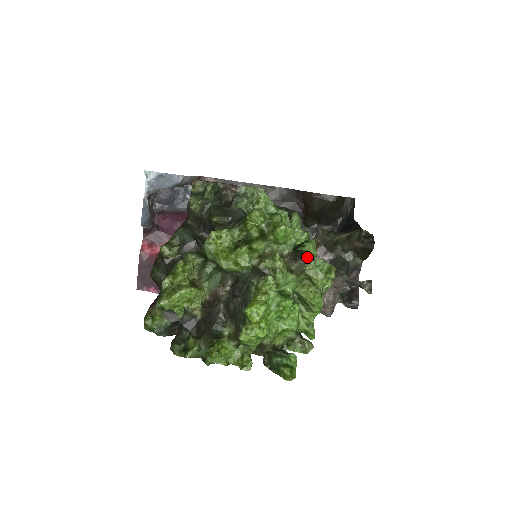
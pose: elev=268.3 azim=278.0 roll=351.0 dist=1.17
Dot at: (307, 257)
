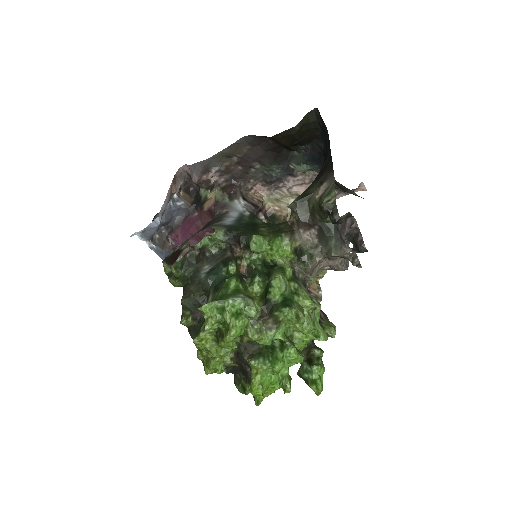
Dot at: (275, 310)
